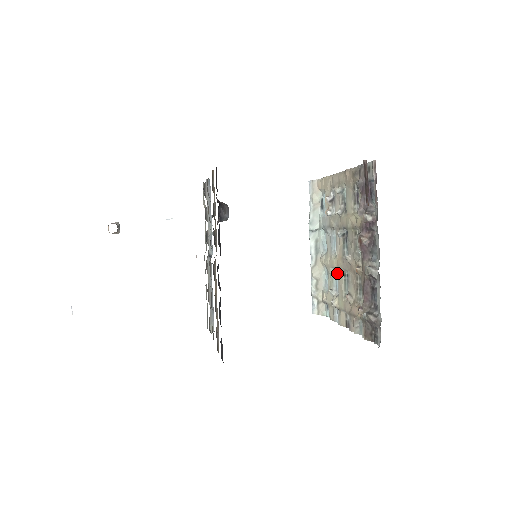
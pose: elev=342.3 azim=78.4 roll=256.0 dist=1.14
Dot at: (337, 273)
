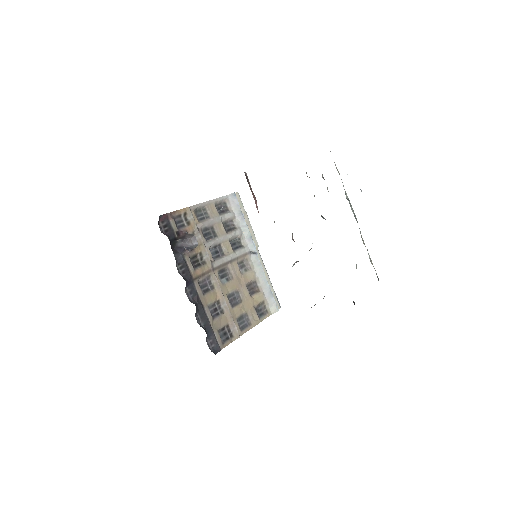
Dot at: occluded
